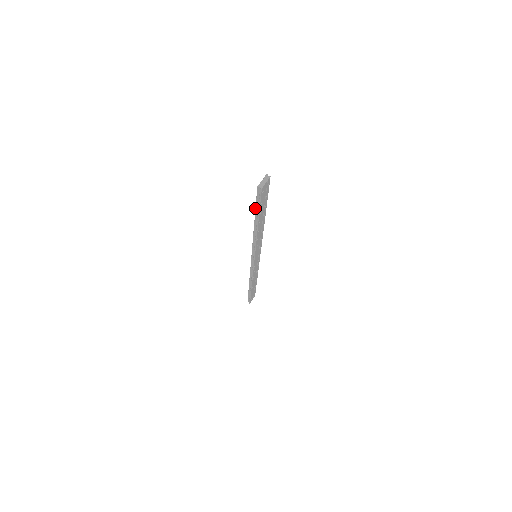
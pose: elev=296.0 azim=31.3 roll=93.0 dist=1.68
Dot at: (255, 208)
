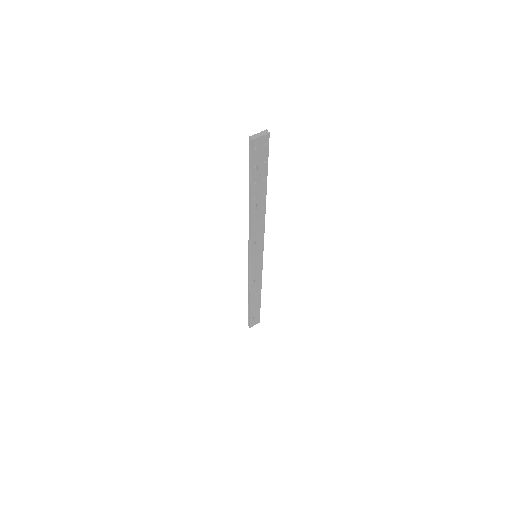
Dot at: (249, 172)
